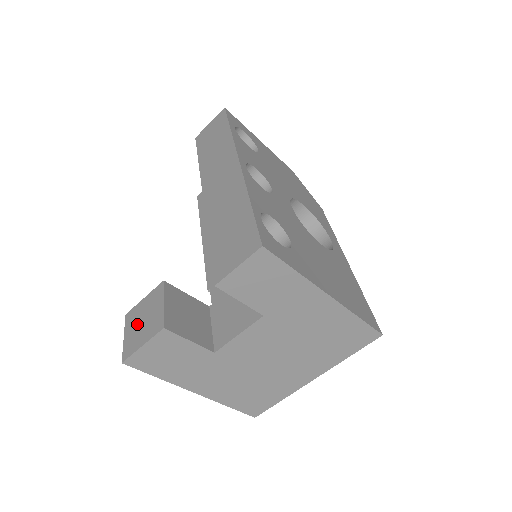
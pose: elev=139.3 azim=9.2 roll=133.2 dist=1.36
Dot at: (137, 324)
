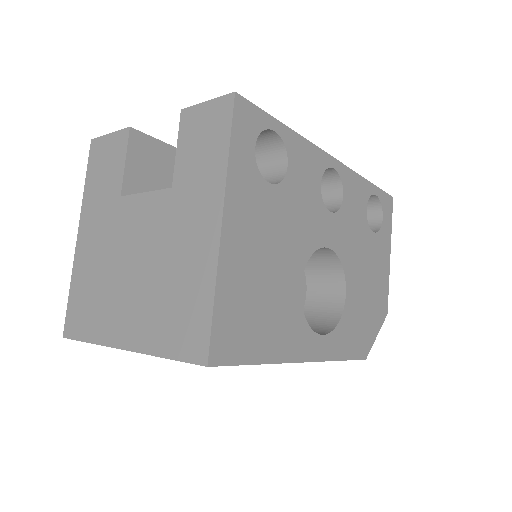
Dot at: occluded
